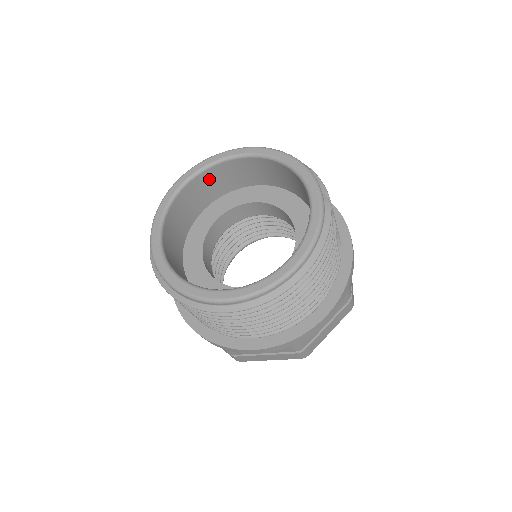
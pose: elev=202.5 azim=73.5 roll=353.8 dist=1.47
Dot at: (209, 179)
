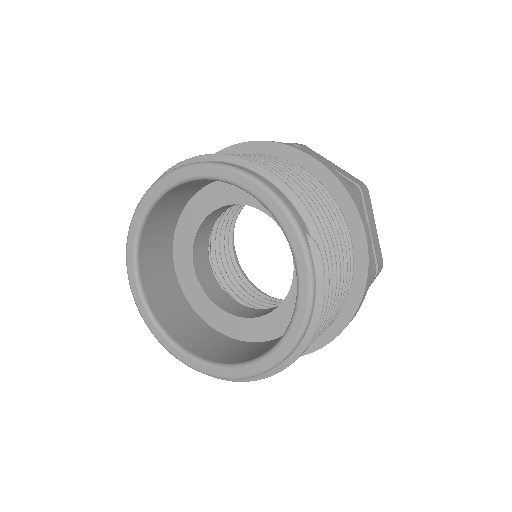
Dot at: (167, 202)
